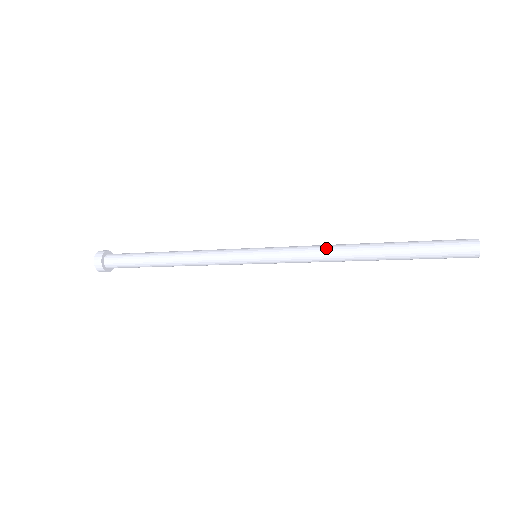
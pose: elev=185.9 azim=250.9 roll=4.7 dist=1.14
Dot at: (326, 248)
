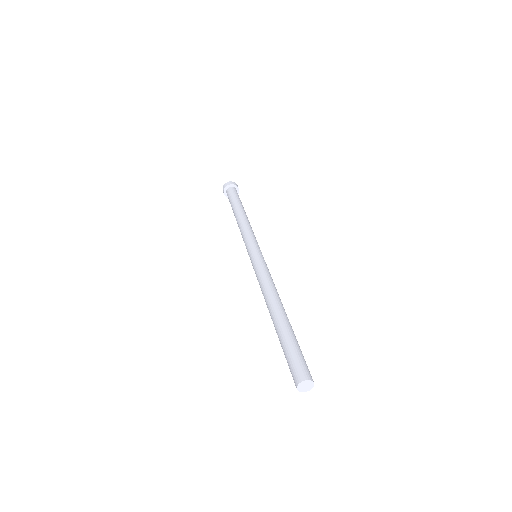
Dot at: (264, 290)
